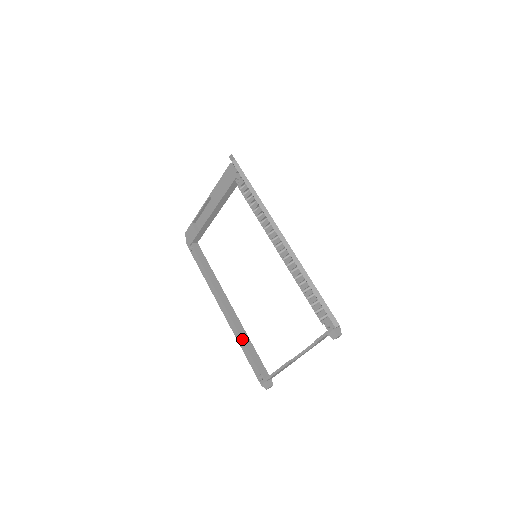
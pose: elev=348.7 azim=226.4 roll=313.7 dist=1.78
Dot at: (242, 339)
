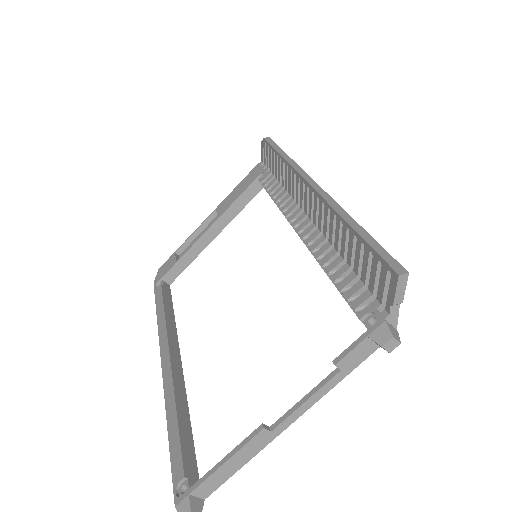
Dot at: (176, 407)
